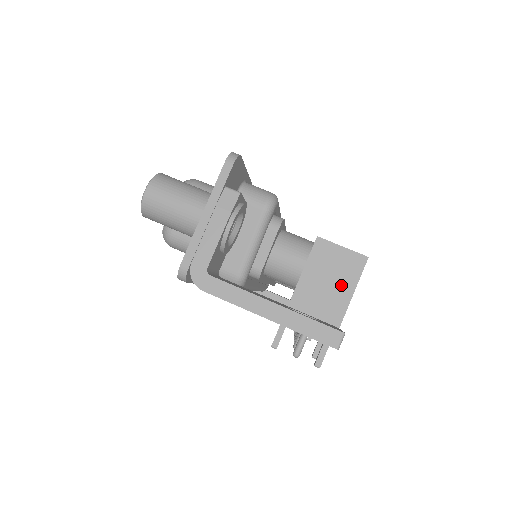
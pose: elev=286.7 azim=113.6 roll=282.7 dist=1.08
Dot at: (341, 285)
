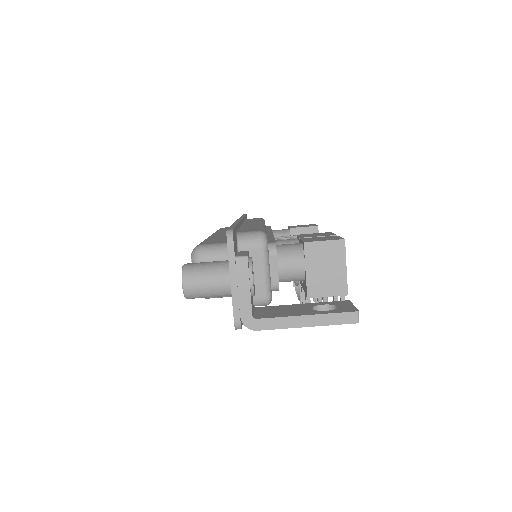
Dot at: (336, 267)
